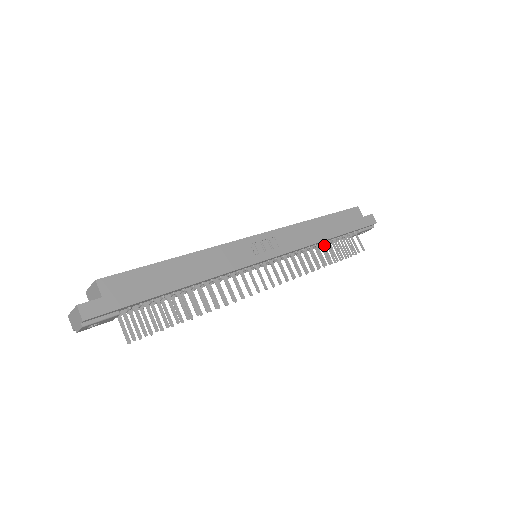
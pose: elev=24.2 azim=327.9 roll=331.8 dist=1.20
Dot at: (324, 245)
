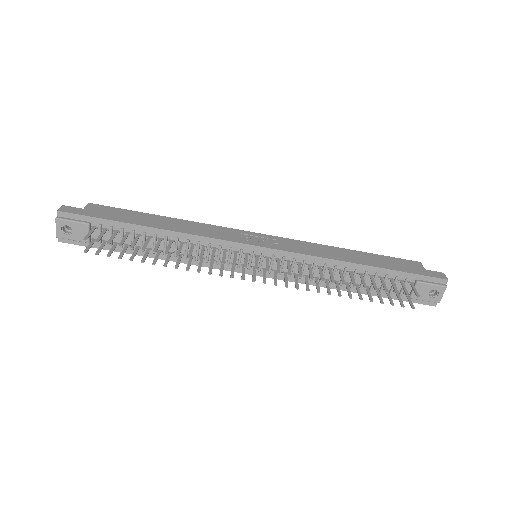
Dot at: (351, 273)
